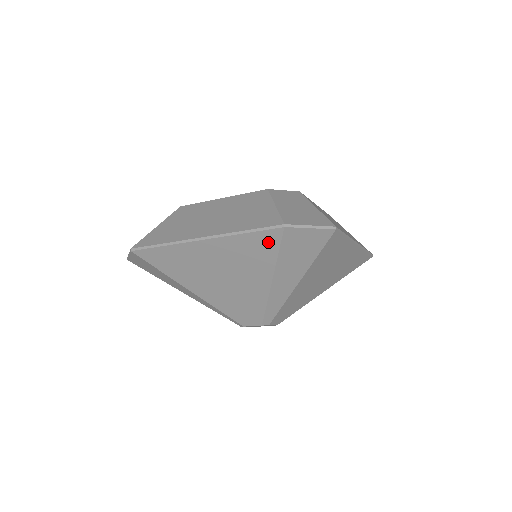
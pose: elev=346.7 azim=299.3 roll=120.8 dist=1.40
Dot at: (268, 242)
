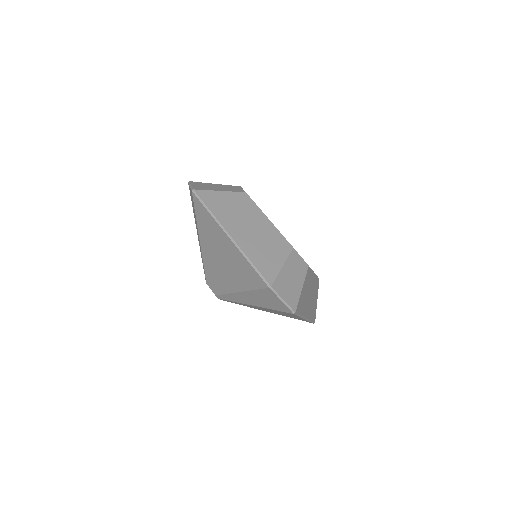
Dot at: (256, 281)
